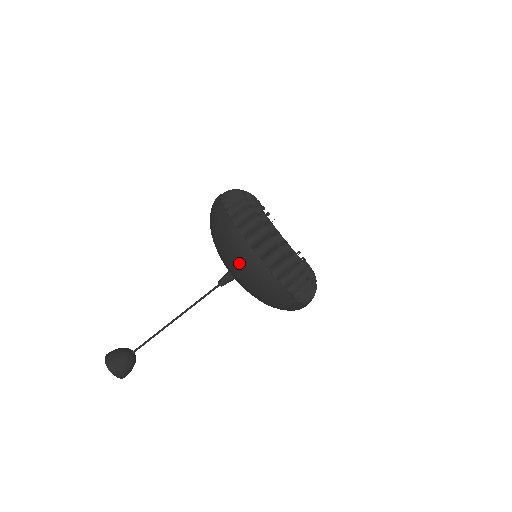
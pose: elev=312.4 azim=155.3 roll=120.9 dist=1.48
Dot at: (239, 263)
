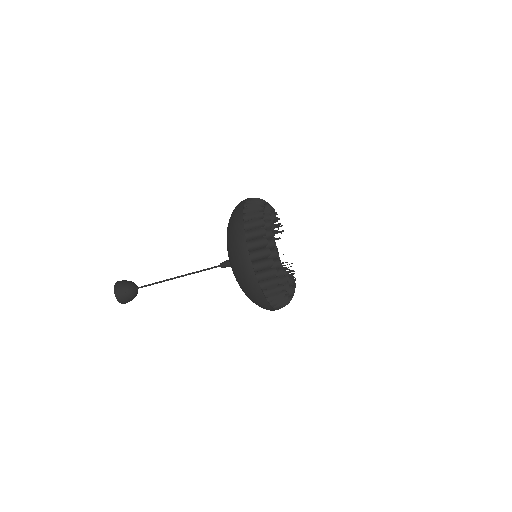
Dot at: (233, 248)
